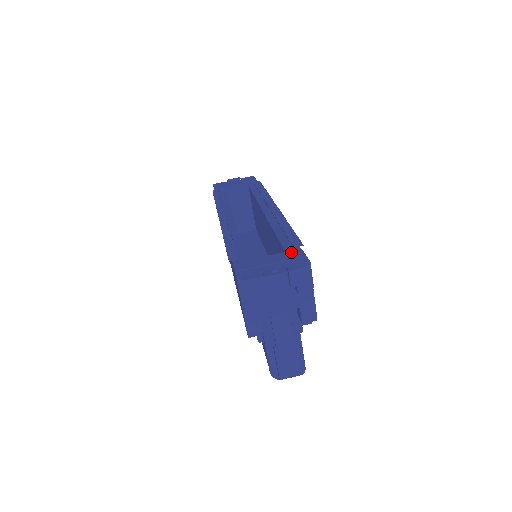
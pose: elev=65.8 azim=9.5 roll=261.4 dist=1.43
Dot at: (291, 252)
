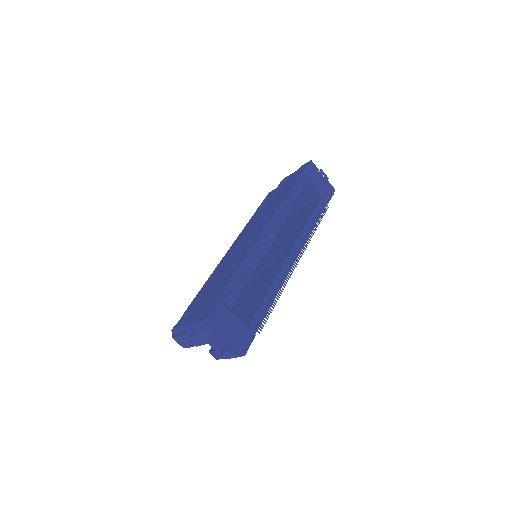
Dot at: (249, 332)
